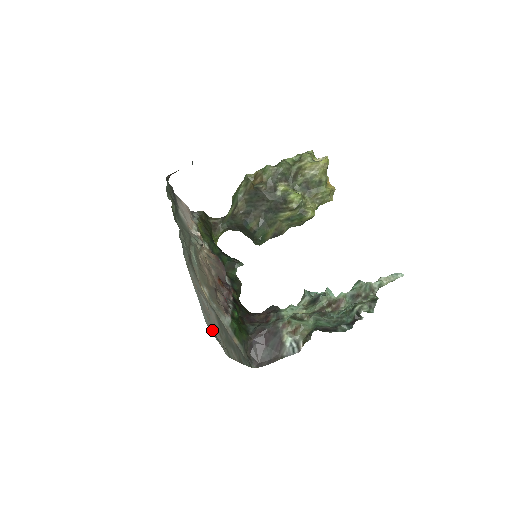
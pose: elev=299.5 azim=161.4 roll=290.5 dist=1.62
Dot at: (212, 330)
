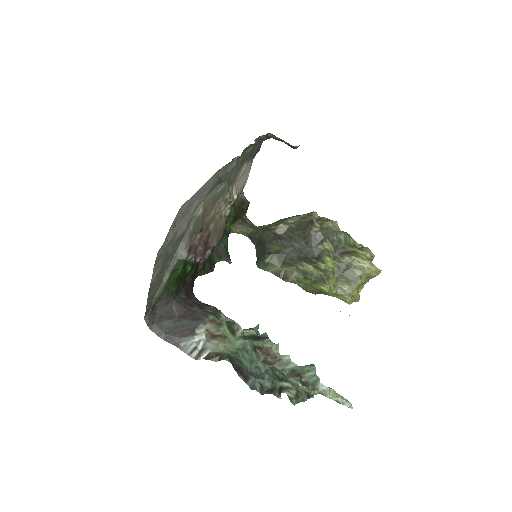
Dot at: occluded
